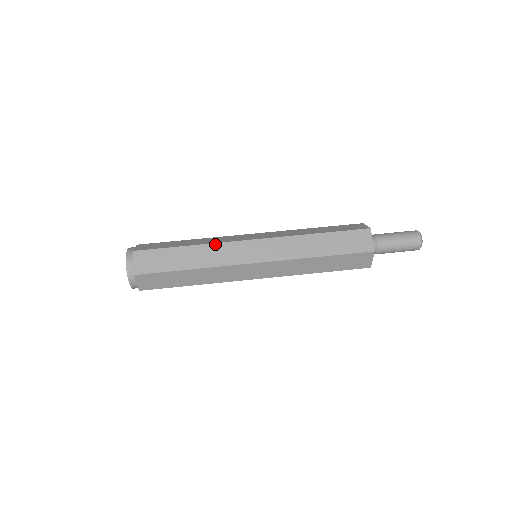
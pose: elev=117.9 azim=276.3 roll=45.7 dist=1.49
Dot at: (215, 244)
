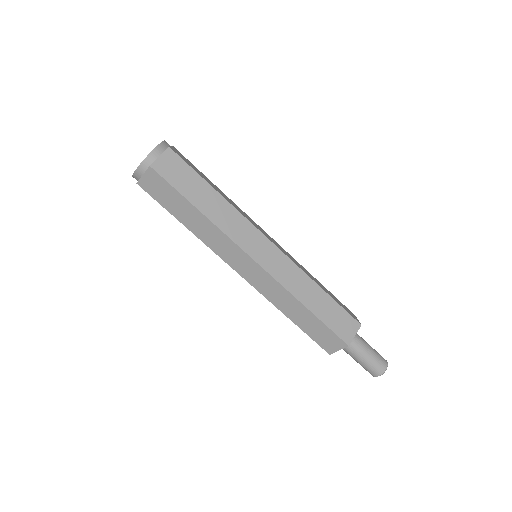
Dot at: (222, 233)
